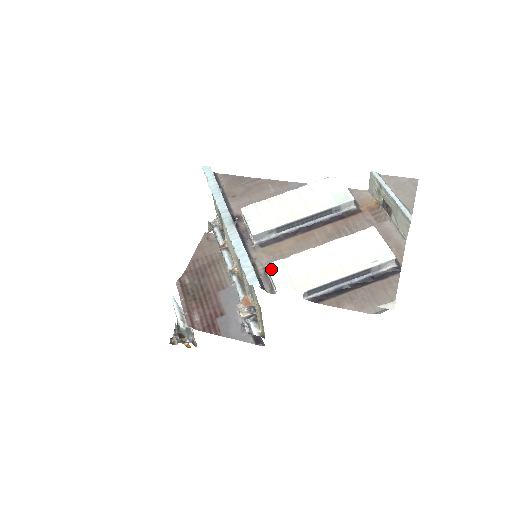
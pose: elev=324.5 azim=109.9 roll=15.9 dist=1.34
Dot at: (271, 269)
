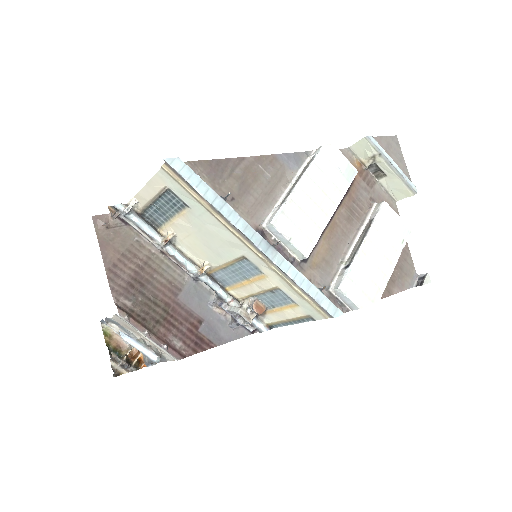
Dot at: (346, 292)
